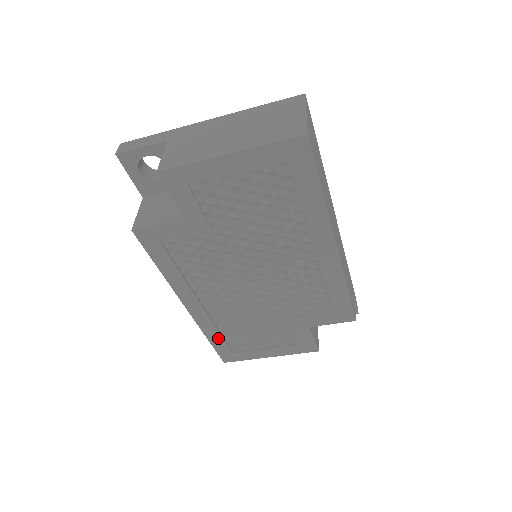
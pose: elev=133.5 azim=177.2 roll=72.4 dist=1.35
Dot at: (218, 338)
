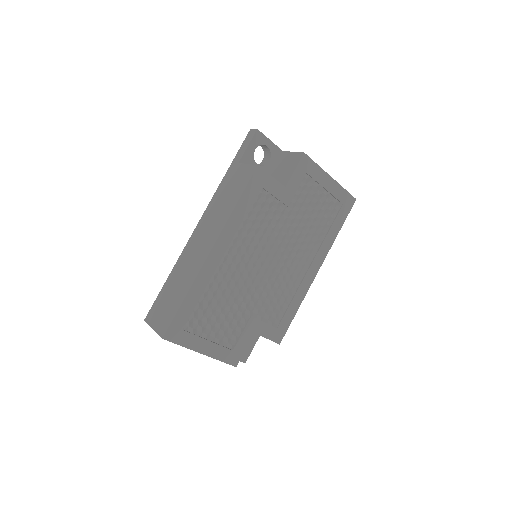
Dot at: (193, 302)
